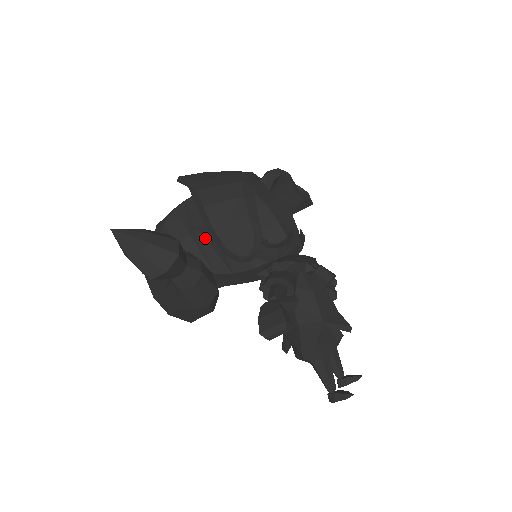
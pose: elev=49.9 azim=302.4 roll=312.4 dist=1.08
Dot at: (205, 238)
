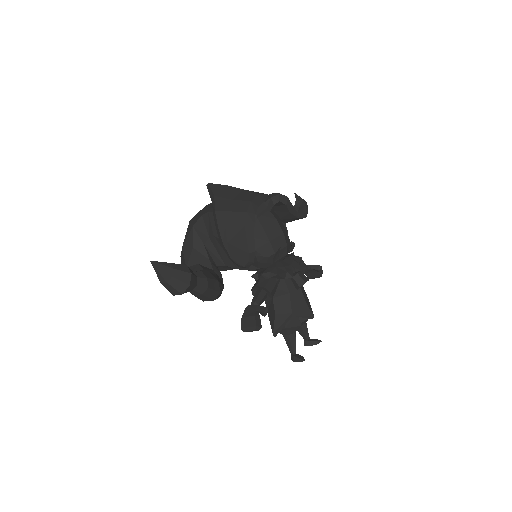
Dot at: (219, 244)
